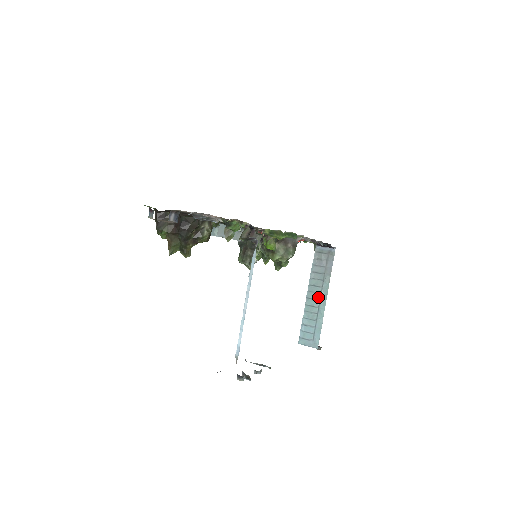
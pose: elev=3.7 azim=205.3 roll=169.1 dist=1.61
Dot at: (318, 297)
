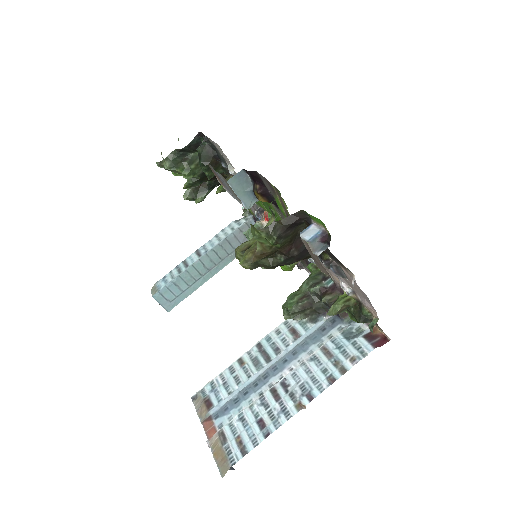
Dot at: (211, 267)
